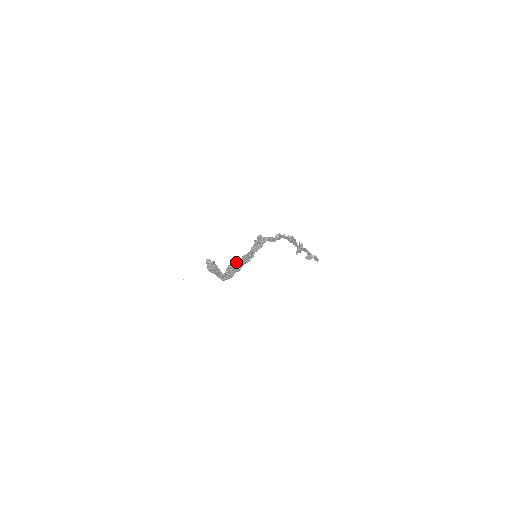
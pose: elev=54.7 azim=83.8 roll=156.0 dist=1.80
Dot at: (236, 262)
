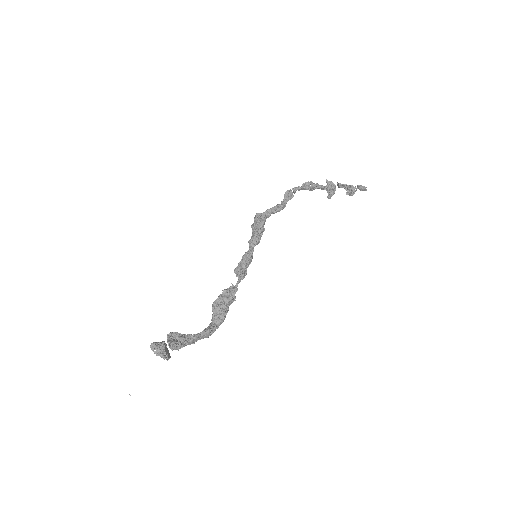
Dot at: (223, 291)
